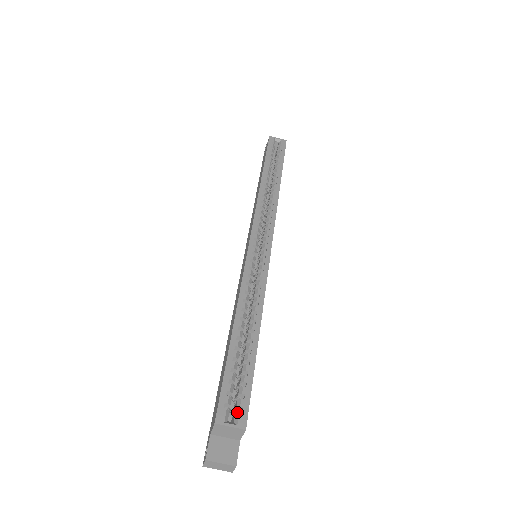
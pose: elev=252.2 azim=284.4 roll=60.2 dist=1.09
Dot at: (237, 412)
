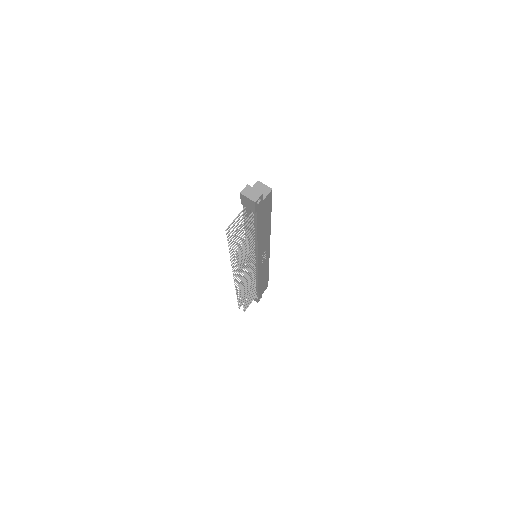
Dot at: occluded
